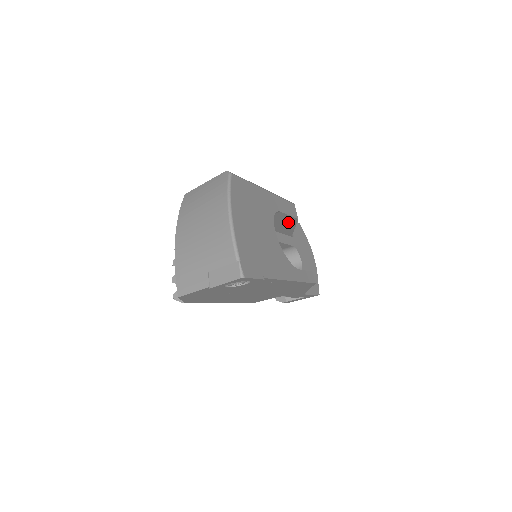
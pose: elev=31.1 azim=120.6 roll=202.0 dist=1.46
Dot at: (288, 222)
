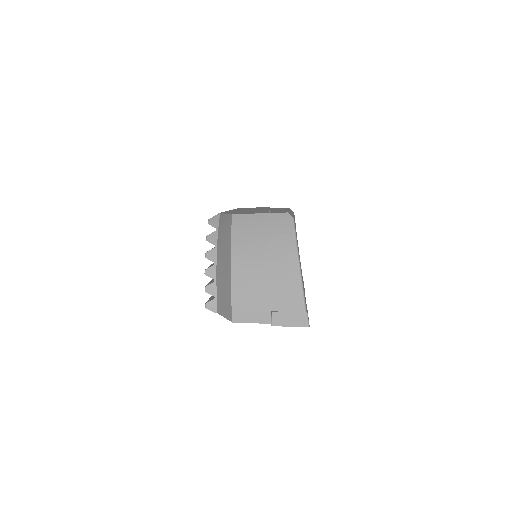
Dot at: occluded
